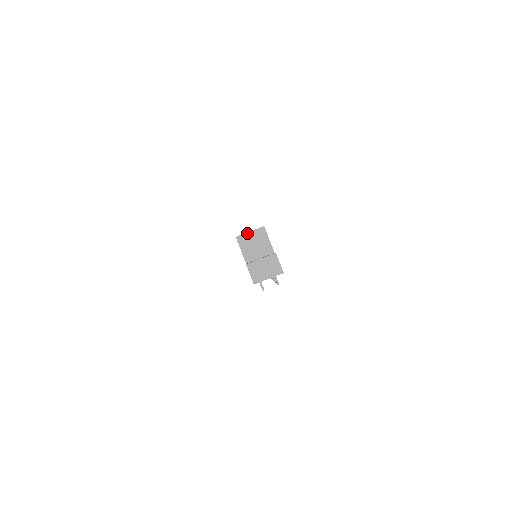
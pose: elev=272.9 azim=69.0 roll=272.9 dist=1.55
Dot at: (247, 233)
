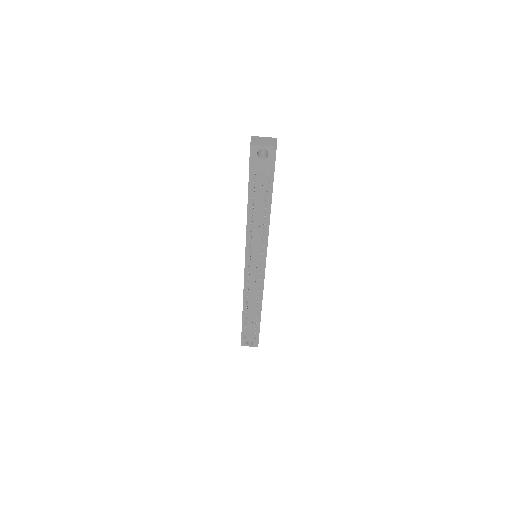
Dot at: occluded
